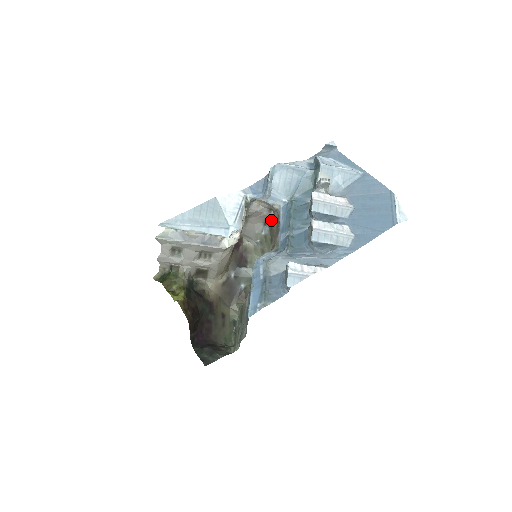
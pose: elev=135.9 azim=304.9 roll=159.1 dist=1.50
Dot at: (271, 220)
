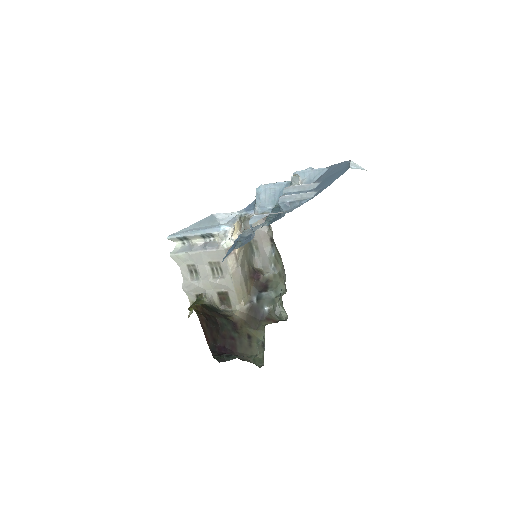
Dot at: (272, 235)
